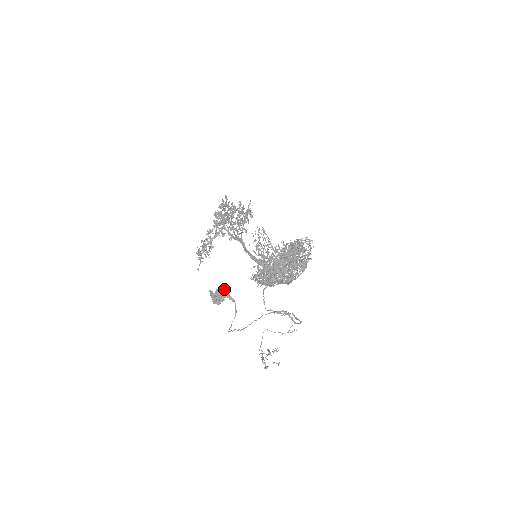
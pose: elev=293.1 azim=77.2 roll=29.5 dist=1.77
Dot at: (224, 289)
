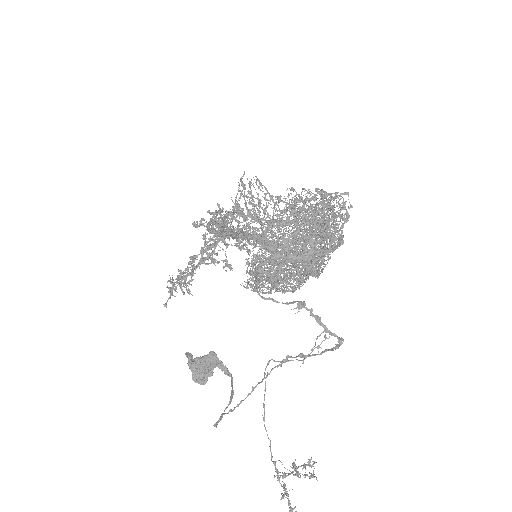
Dot at: (213, 352)
